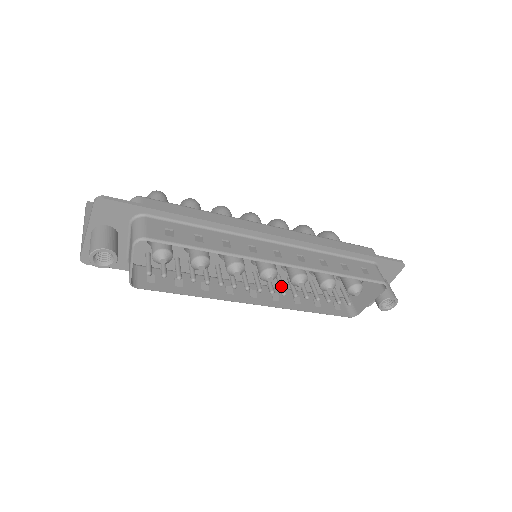
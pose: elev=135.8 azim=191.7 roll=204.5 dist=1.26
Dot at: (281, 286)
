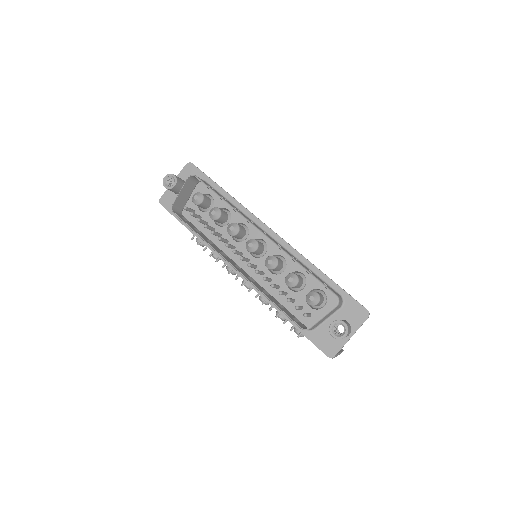
Dot at: occluded
